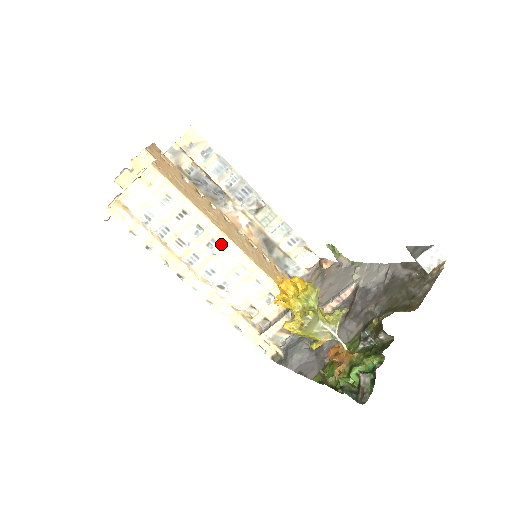
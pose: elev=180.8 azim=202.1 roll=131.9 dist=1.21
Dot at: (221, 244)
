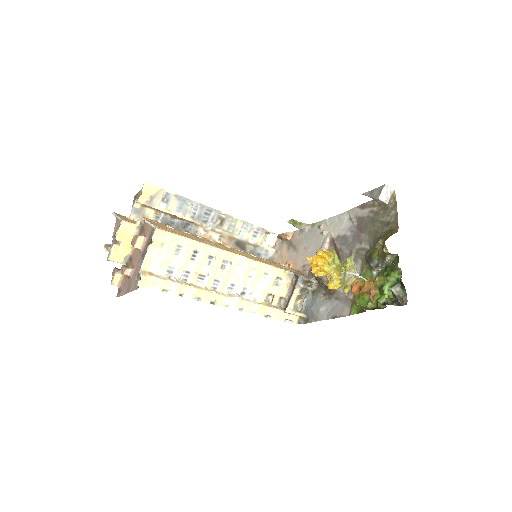
Dot at: (231, 261)
